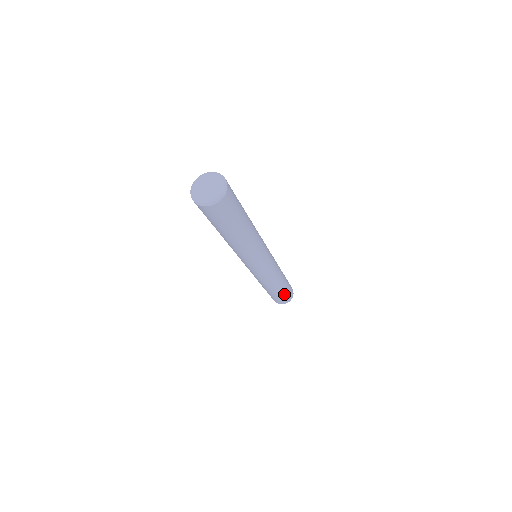
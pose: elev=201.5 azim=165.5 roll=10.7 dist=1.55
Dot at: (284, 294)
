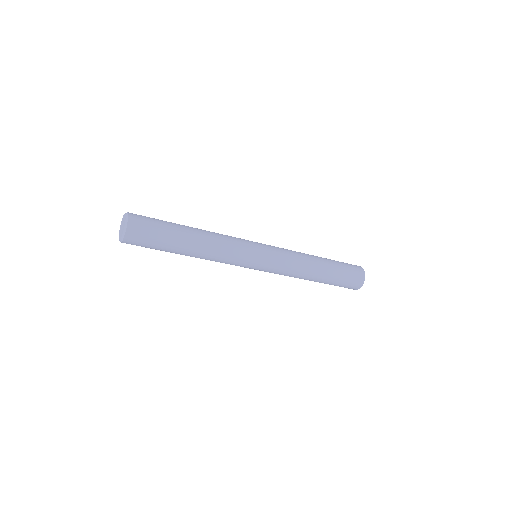
Dot at: (336, 284)
